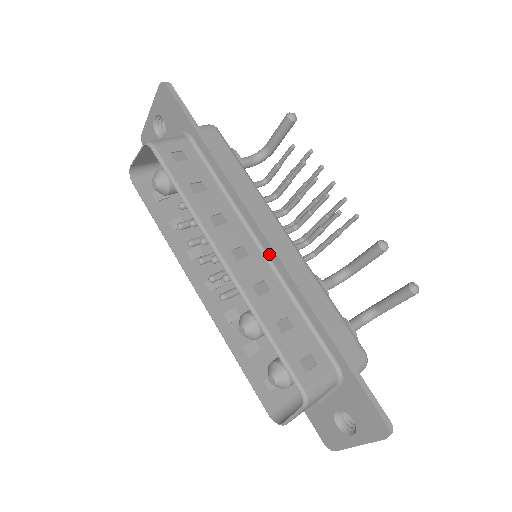
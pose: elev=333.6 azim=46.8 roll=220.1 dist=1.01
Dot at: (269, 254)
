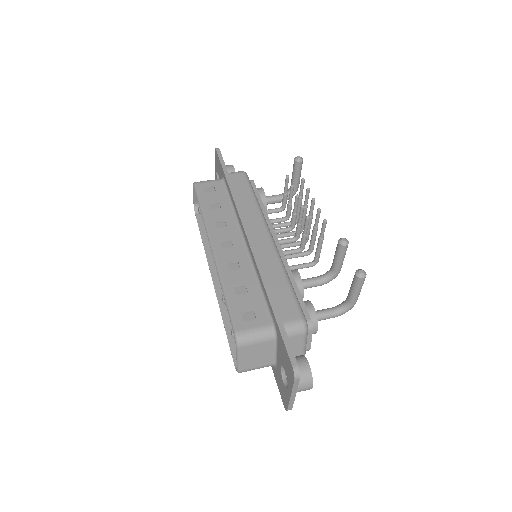
Dot at: (248, 246)
